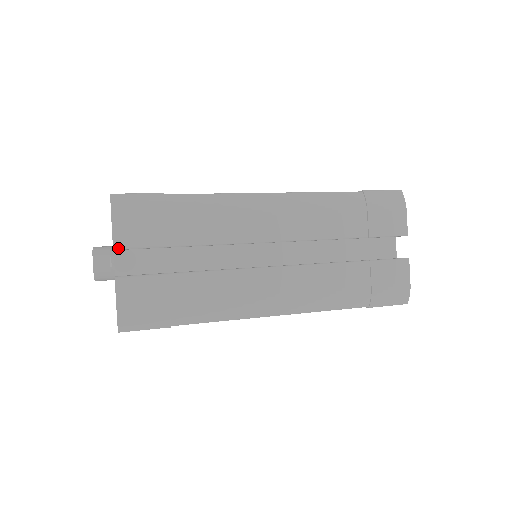
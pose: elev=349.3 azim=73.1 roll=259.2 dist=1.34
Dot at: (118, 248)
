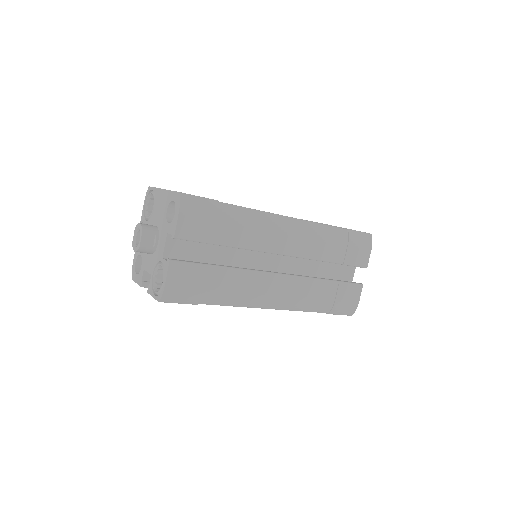
Dot at: (178, 238)
